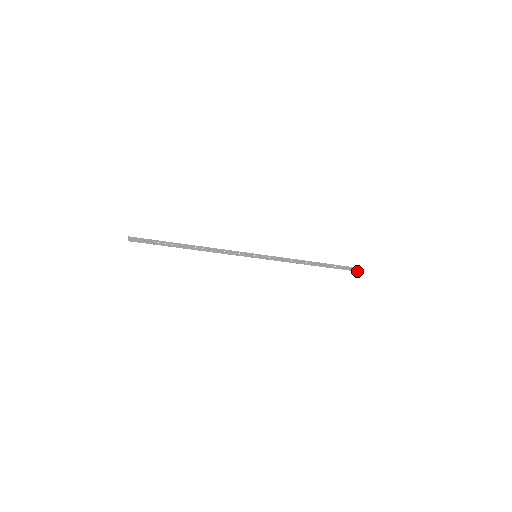
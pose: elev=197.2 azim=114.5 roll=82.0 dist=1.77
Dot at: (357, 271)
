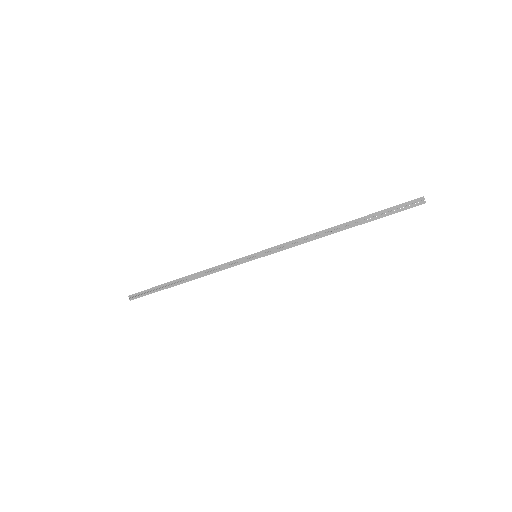
Dot at: occluded
